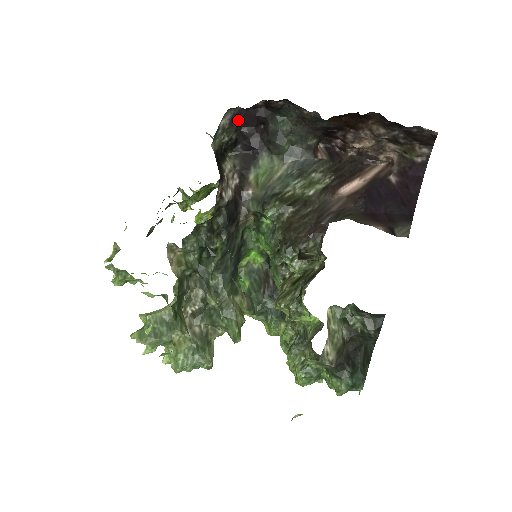
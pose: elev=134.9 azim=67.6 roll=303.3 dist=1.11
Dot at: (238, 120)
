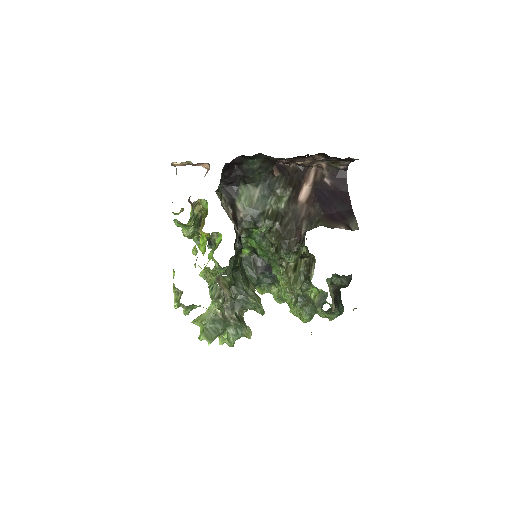
Dot at: (224, 170)
